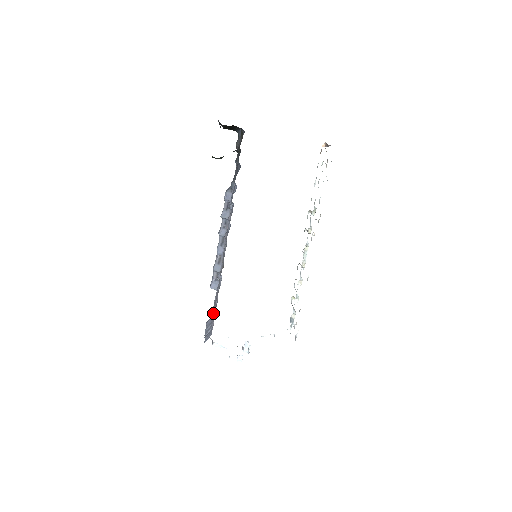
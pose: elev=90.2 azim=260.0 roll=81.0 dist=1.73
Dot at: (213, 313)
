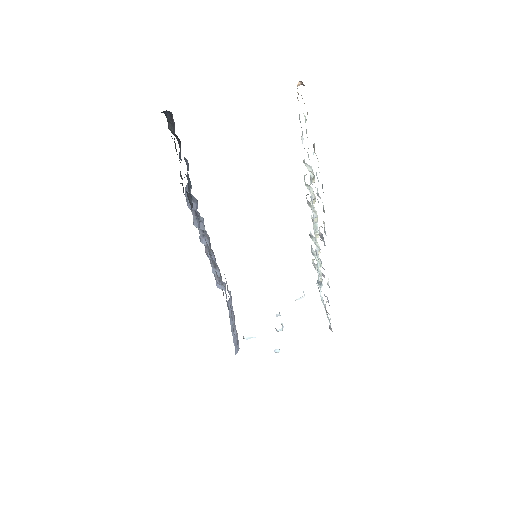
Dot at: occluded
